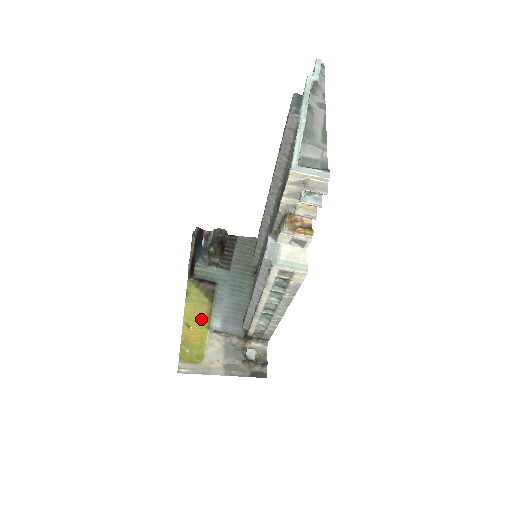
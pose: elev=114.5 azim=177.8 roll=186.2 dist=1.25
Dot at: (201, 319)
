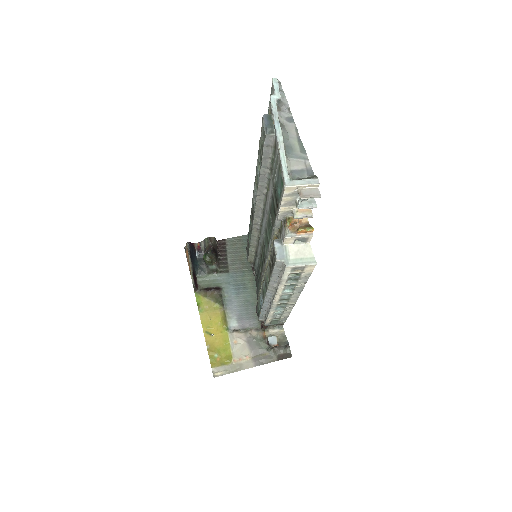
Dot at: (218, 324)
